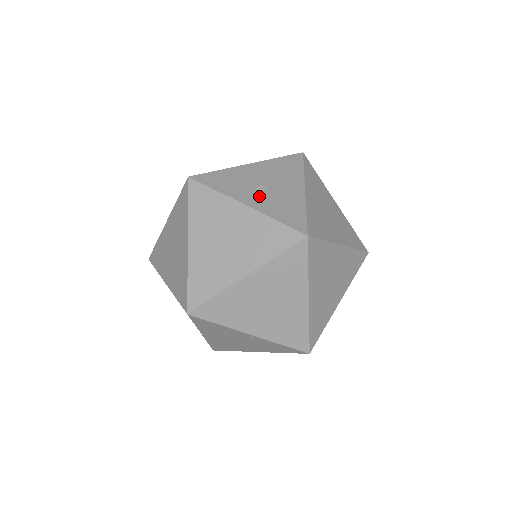
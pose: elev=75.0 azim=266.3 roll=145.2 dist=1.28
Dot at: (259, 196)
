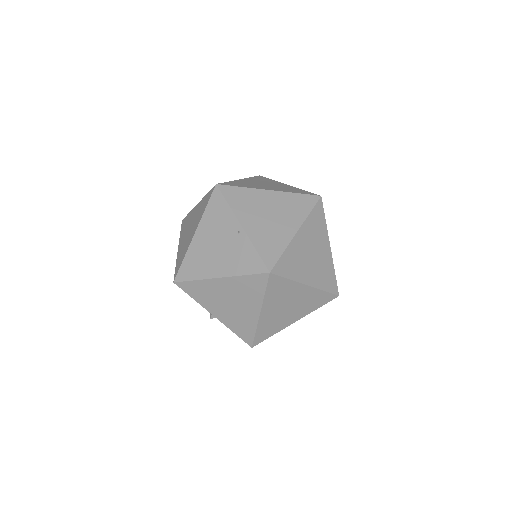
Dot at: occluded
